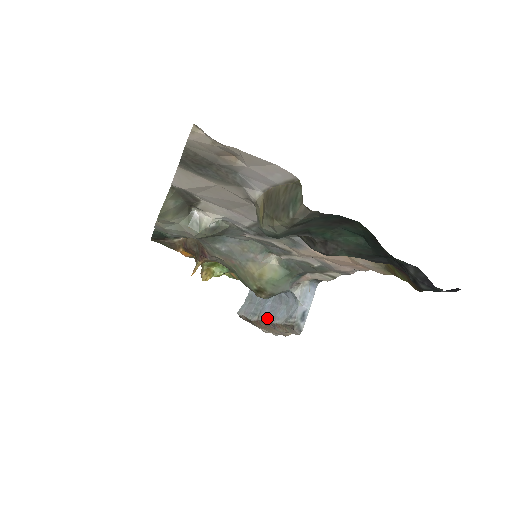
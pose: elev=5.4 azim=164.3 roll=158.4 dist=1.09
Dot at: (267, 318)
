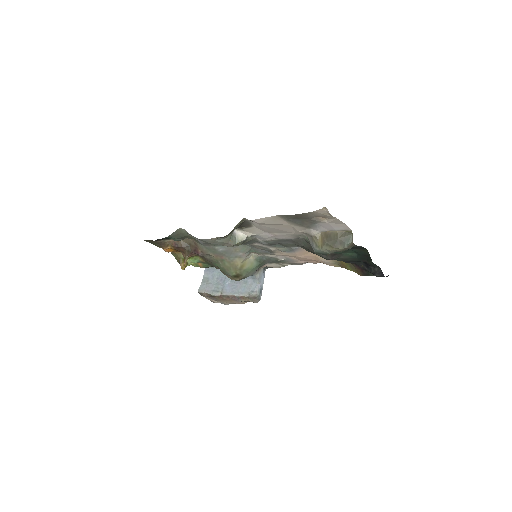
Dot at: (231, 293)
